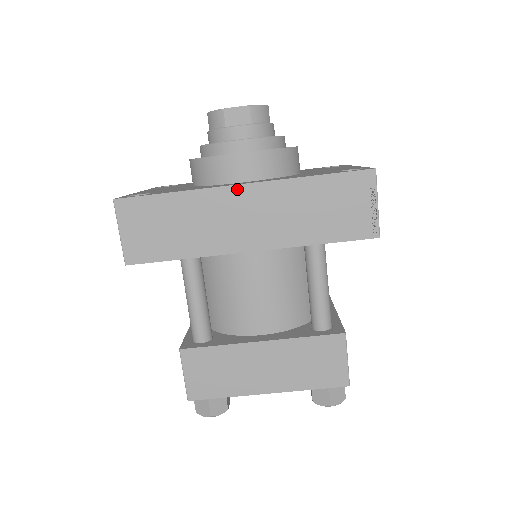
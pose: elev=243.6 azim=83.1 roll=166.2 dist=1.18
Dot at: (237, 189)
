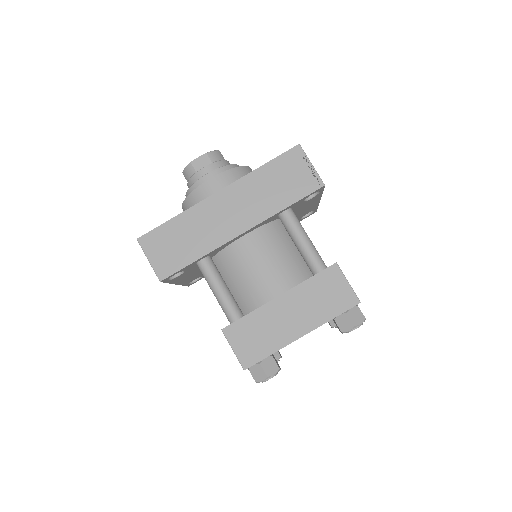
Dot at: (216, 196)
